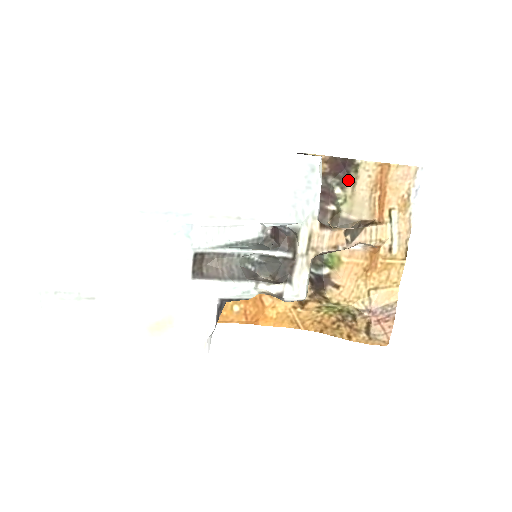
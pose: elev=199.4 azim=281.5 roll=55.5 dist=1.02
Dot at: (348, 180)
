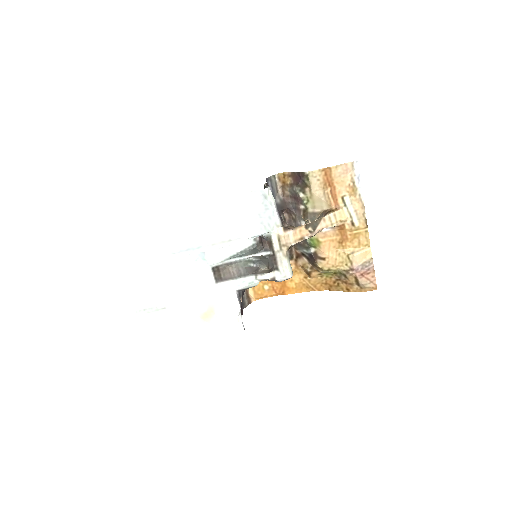
Dot at: (305, 186)
